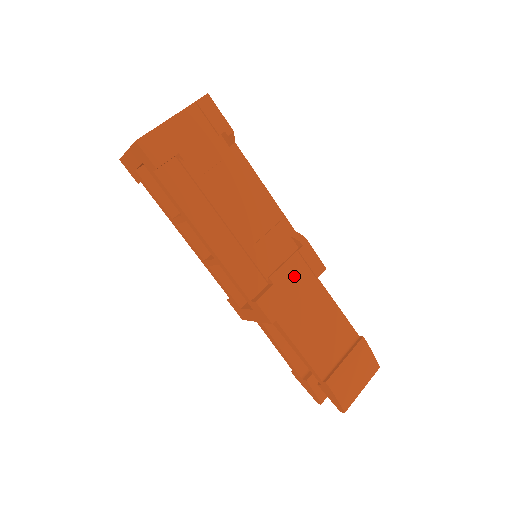
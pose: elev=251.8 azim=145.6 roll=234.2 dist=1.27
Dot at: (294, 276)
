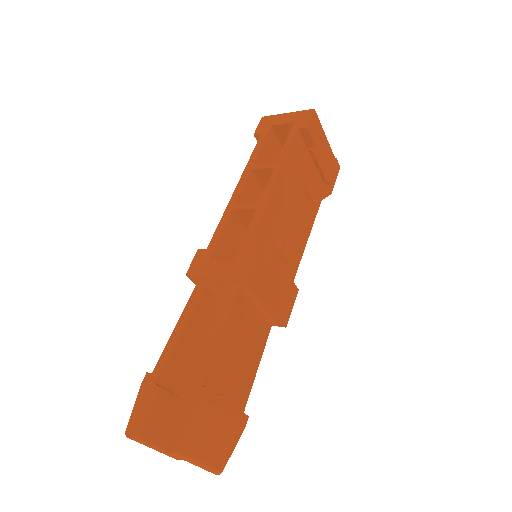
Dot at: (276, 291)
